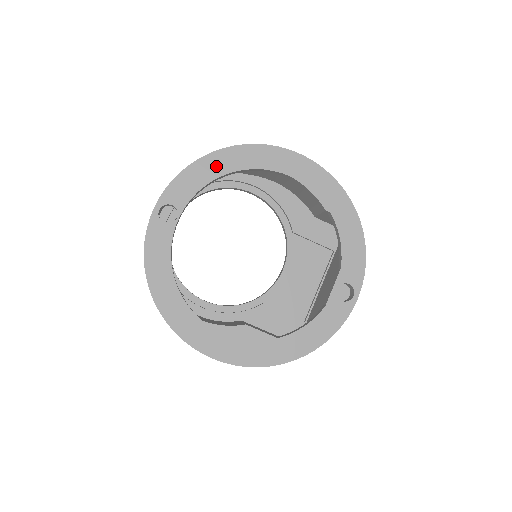
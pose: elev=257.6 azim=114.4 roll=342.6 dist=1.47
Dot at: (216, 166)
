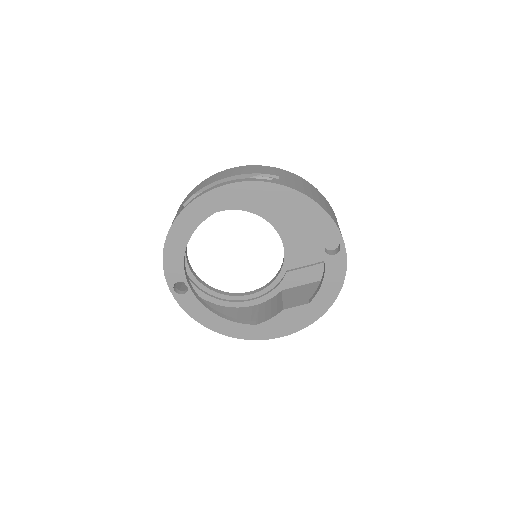
Dot at: (178, 240)
